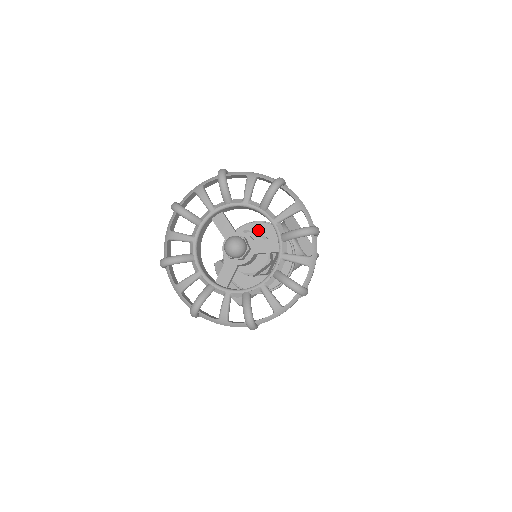
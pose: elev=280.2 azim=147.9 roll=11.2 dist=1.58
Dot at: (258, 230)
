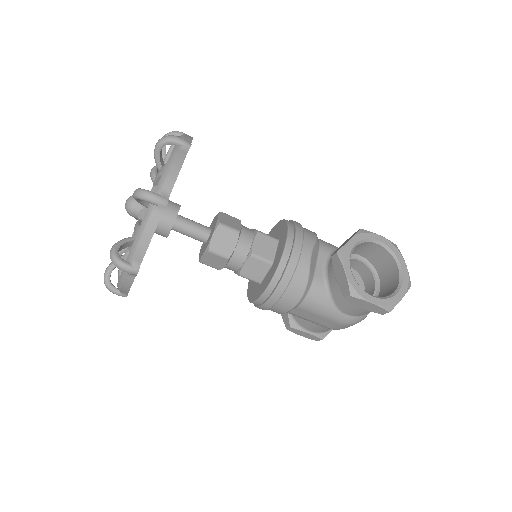
Dot at: (280, 229)
